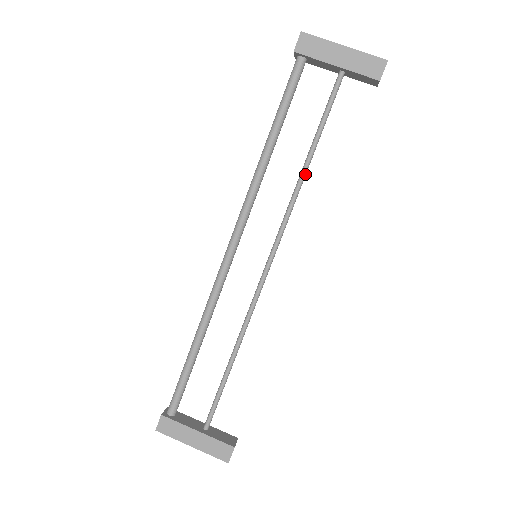
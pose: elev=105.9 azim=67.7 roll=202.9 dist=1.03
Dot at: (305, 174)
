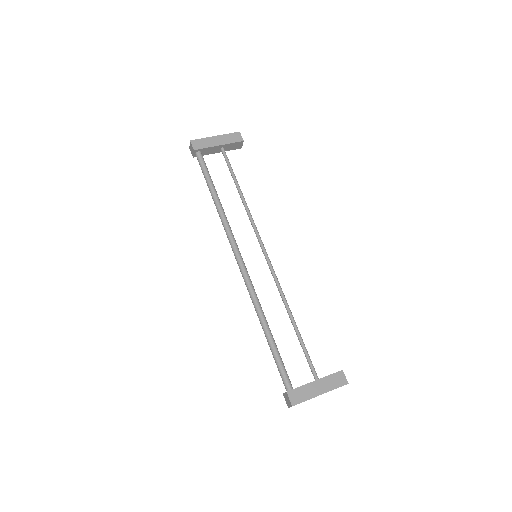
Dot at: occluded
